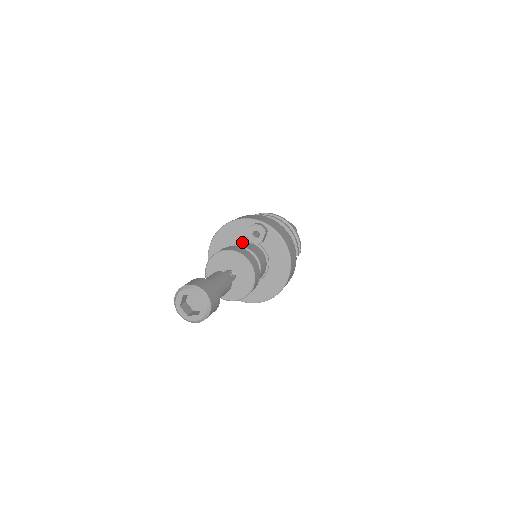
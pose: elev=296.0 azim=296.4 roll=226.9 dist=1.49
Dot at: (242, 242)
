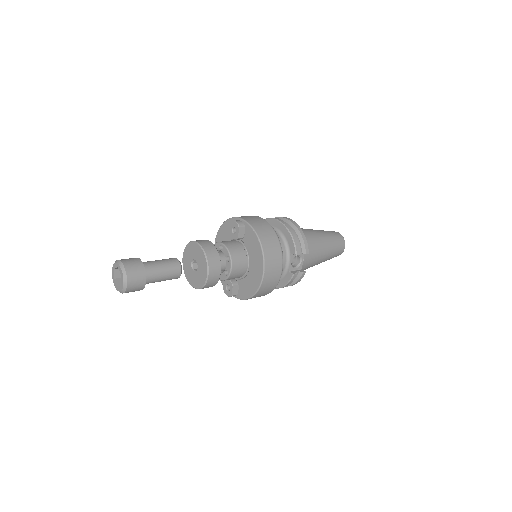
Dot at: occluded
